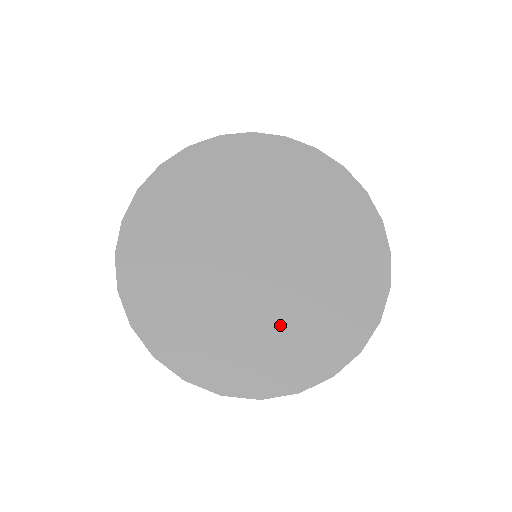
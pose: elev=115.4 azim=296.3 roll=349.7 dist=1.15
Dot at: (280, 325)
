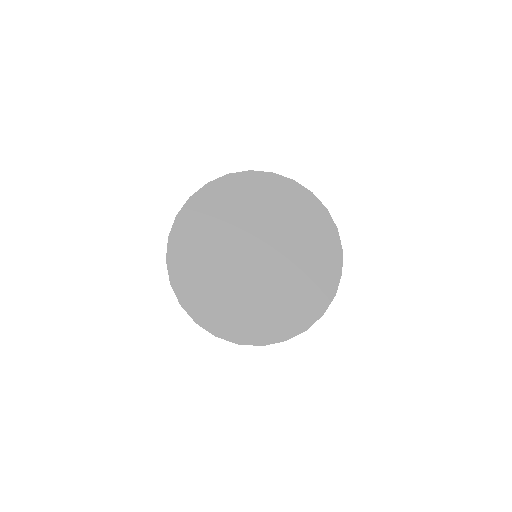
Dot at: (261, 303)
